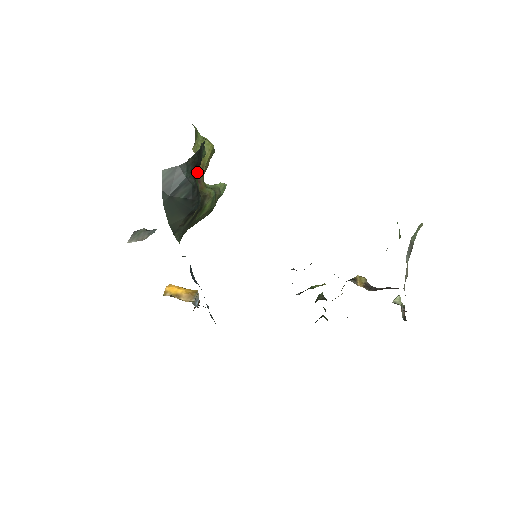
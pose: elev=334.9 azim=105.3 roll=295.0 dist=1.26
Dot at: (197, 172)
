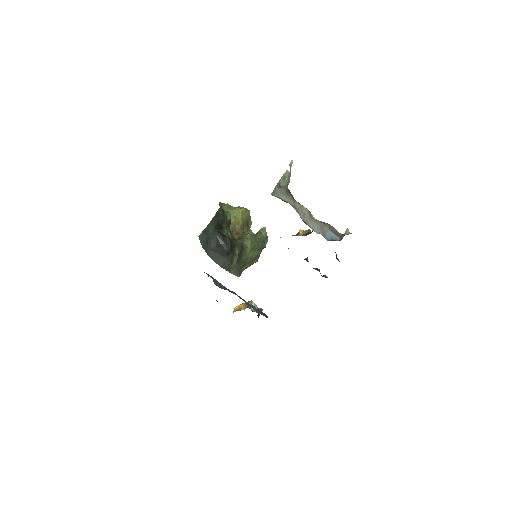
Dot at: (225, 228)
